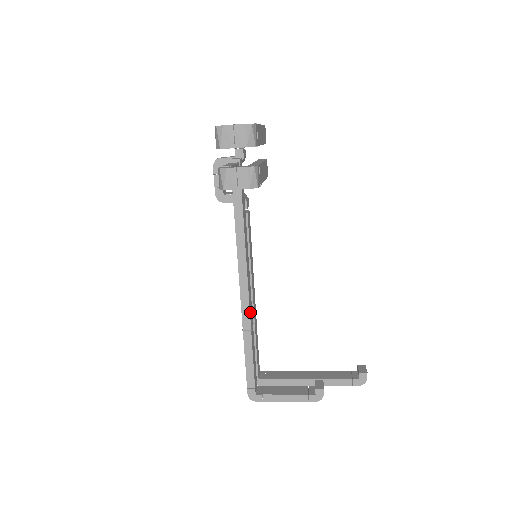
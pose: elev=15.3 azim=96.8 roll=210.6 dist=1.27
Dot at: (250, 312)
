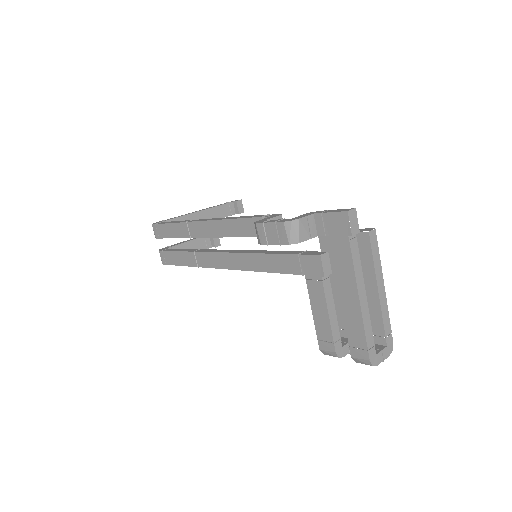
Dot at: occluded
